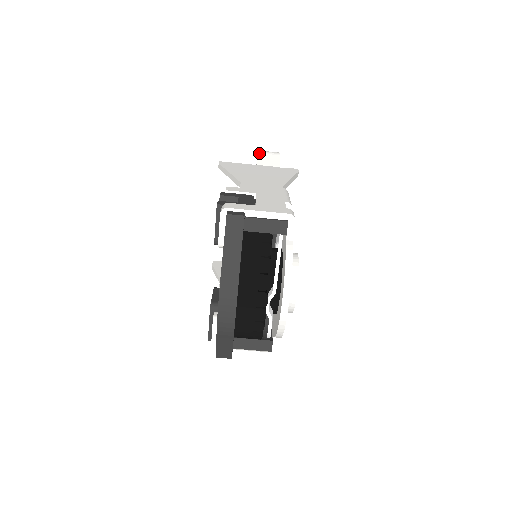
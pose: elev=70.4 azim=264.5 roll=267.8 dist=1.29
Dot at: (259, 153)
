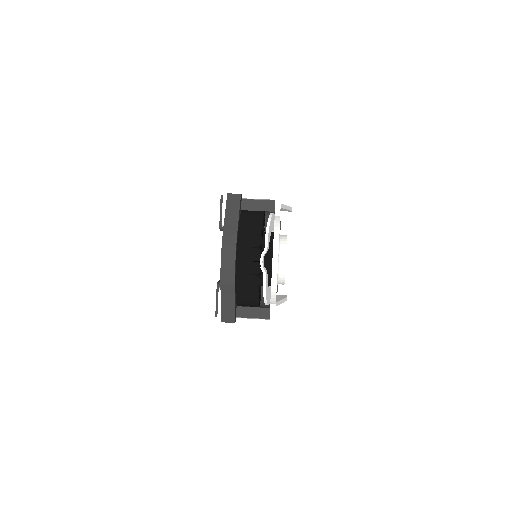
Dot at: occluded
